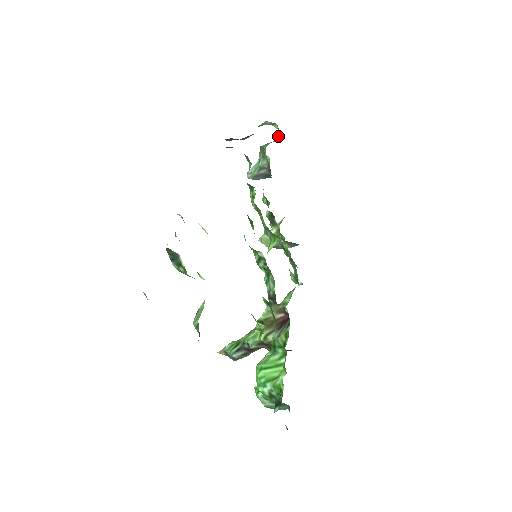
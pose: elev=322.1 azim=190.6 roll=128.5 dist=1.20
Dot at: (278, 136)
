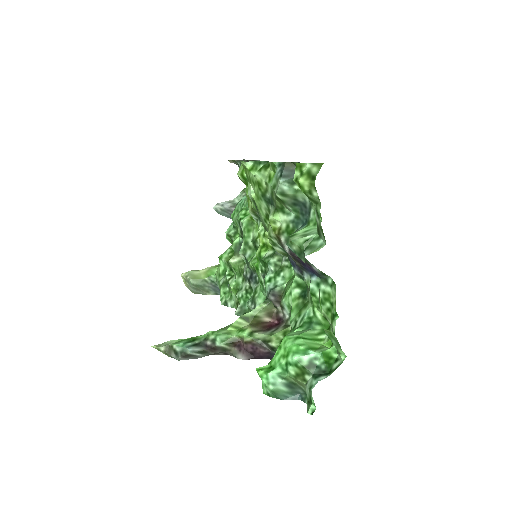
Dot at: occluded
